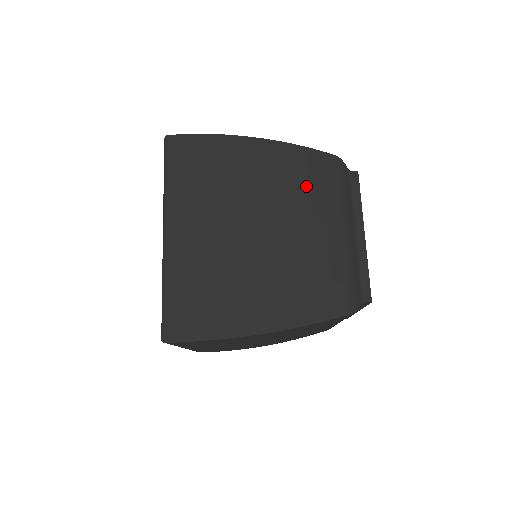
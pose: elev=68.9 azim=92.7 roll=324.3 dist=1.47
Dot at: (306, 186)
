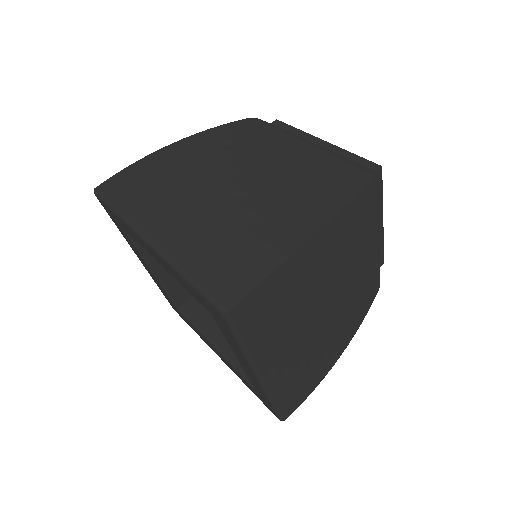
Dot at: (245, 140)
